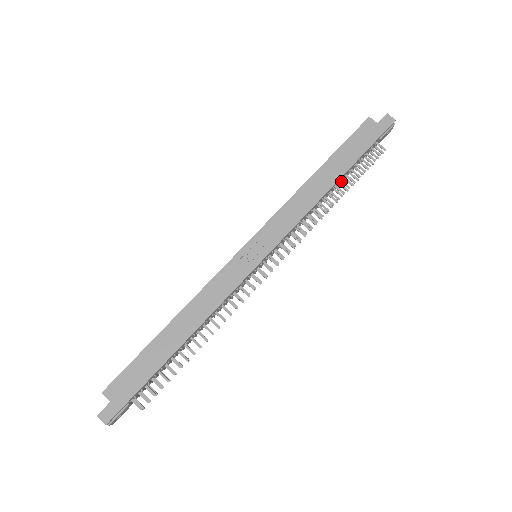
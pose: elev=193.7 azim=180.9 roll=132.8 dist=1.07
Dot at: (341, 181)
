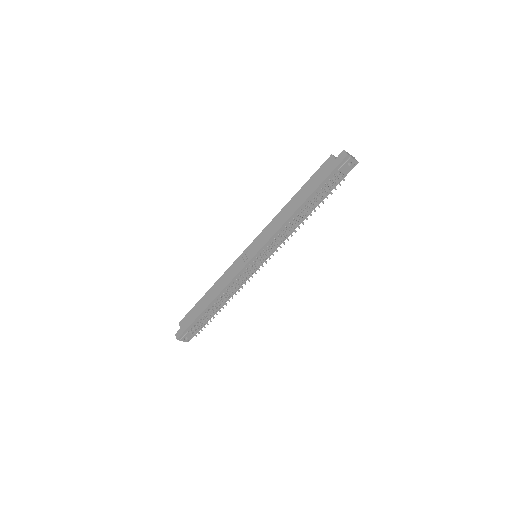
Dot at: (308, 205)
